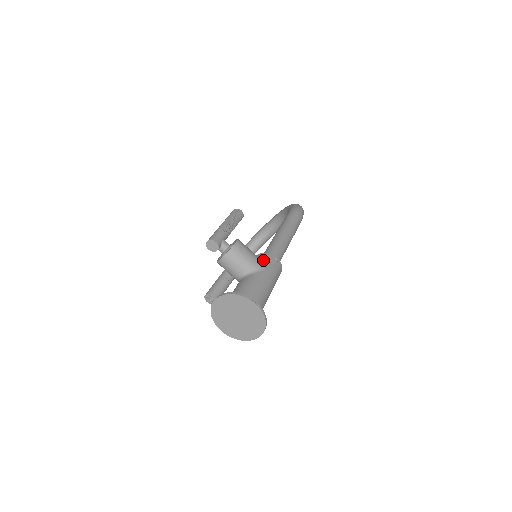
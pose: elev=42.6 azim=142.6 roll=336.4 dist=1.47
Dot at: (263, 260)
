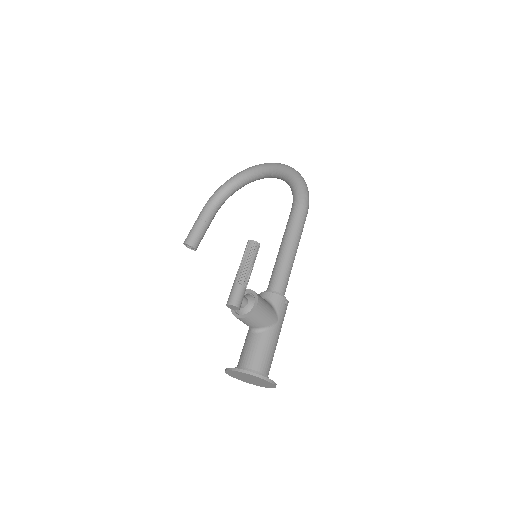
Dot at: (275, 308)
